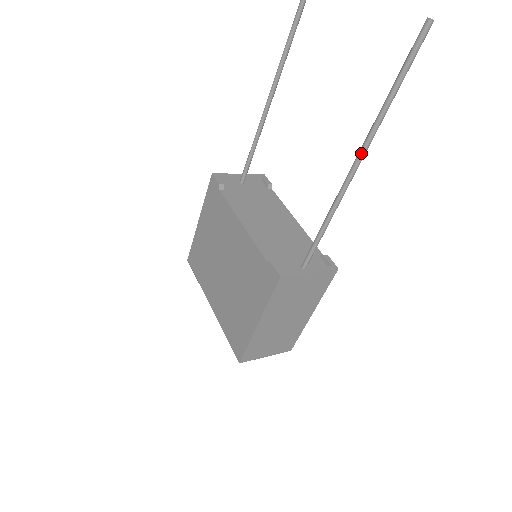
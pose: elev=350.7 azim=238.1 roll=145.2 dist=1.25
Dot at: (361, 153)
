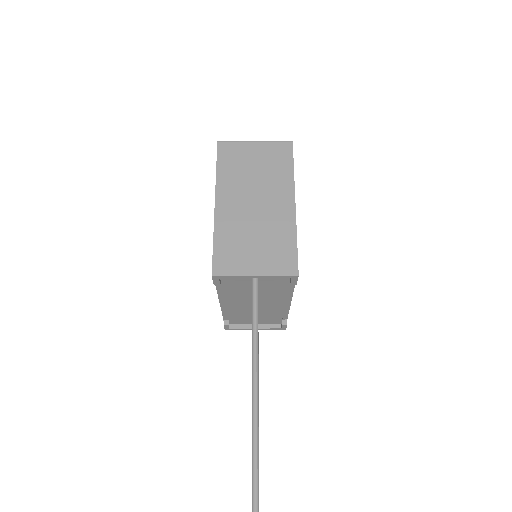
Dot at: occluded
